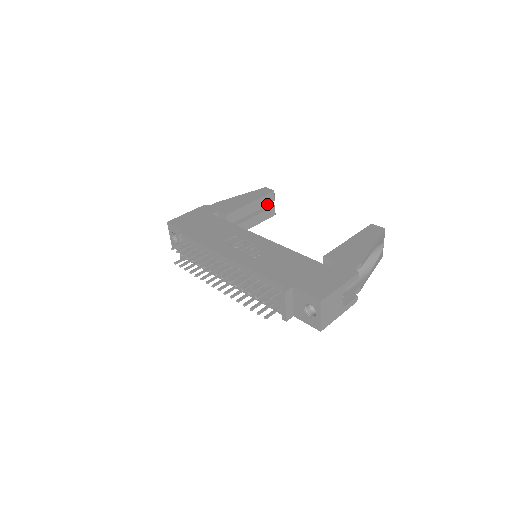
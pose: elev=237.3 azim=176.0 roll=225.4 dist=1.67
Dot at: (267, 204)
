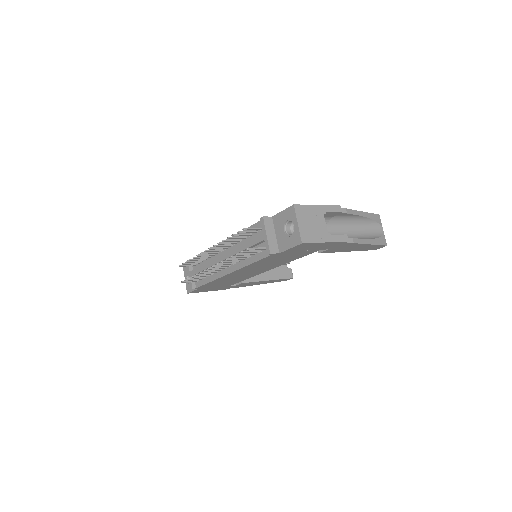
Dot at: occluded
